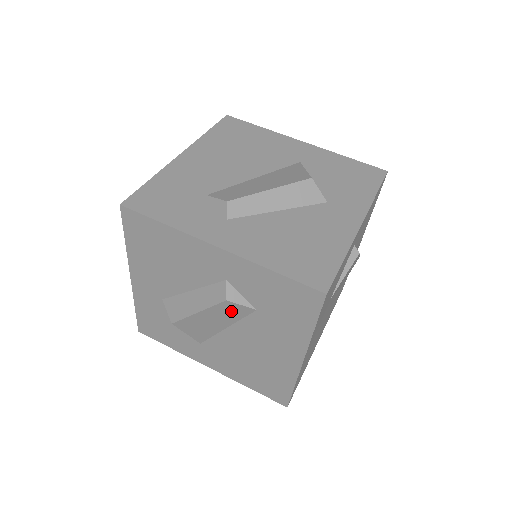
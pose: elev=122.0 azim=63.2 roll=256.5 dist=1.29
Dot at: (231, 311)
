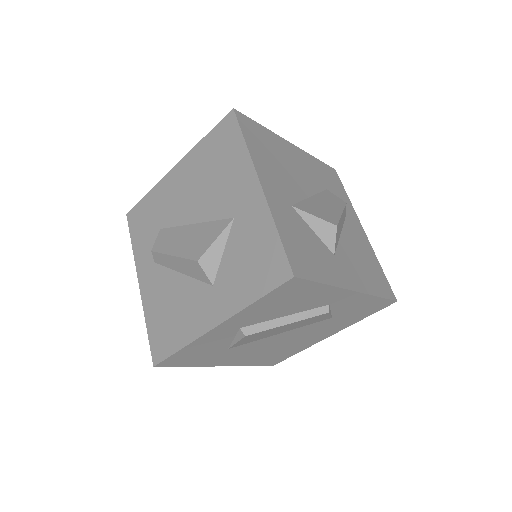
Dot at: occluded
